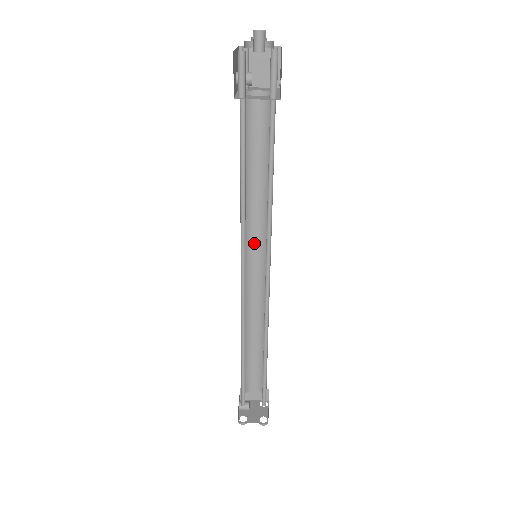
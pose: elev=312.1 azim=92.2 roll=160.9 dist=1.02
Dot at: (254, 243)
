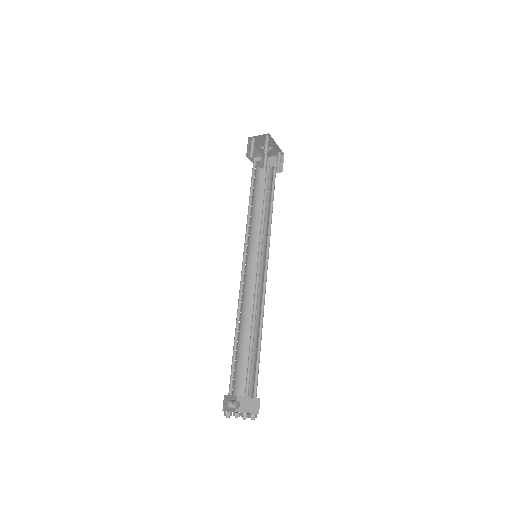
Dot at: occluded
